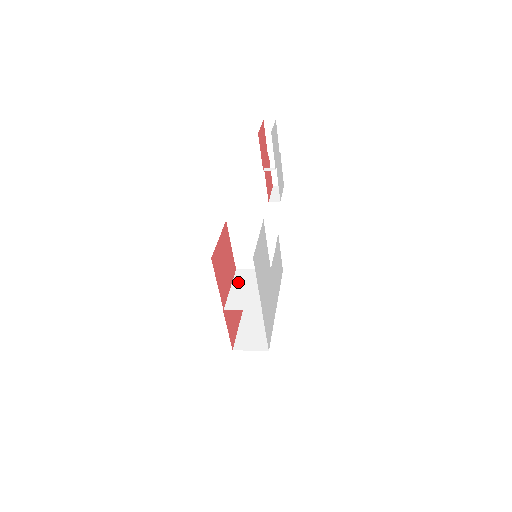
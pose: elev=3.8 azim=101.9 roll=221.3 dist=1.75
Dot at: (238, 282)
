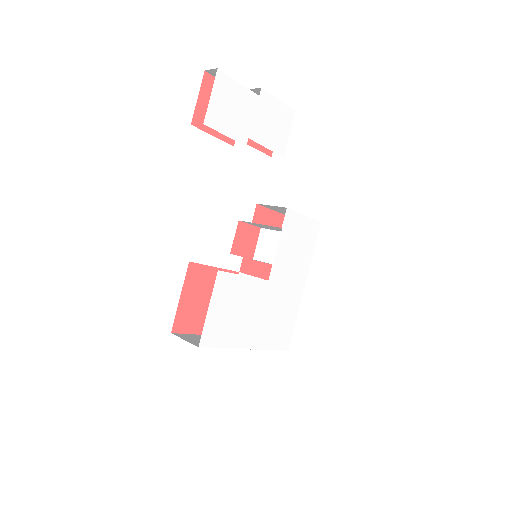
Dot at: occluded
